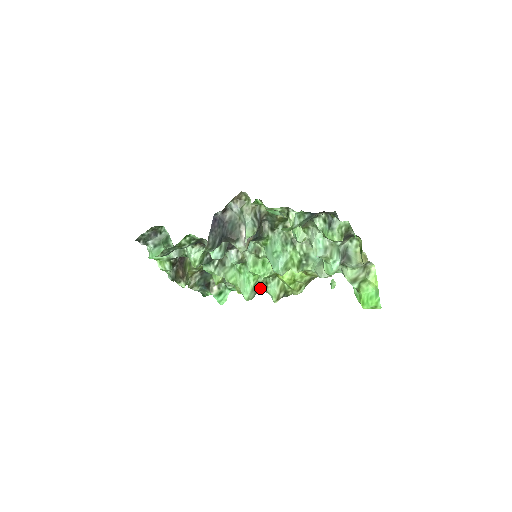
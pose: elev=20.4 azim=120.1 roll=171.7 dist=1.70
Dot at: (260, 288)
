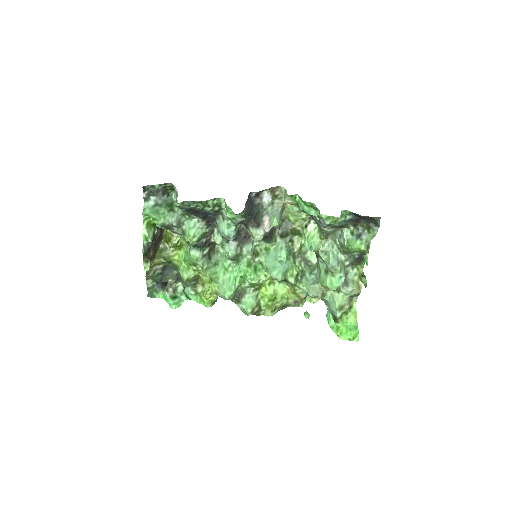
Dot at: (238, 295)
